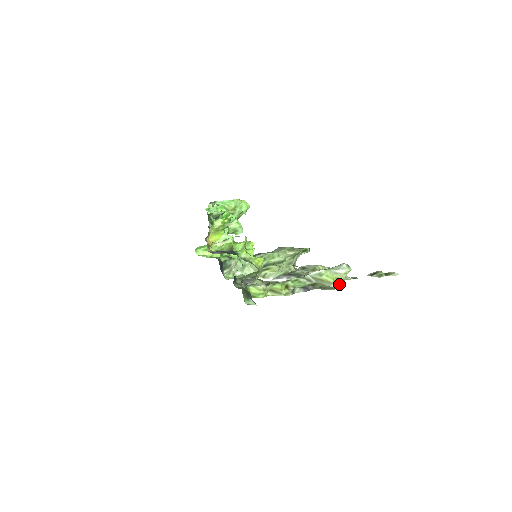
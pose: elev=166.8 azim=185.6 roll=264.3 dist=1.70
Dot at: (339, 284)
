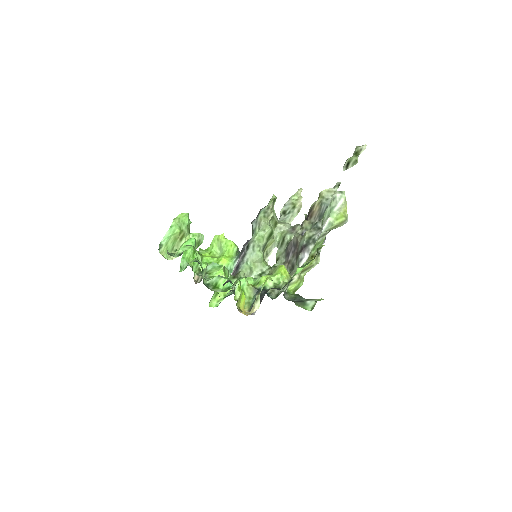
Dot at: occluded
